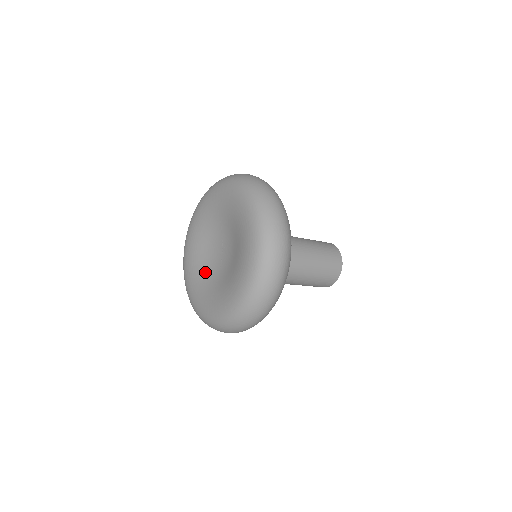
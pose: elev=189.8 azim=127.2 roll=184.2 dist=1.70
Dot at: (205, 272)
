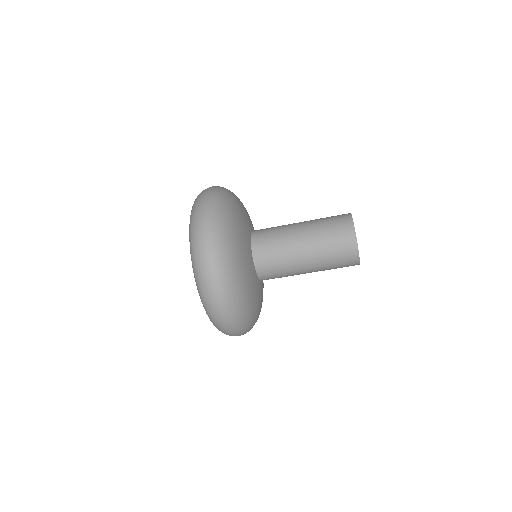
Dot at: occluded
